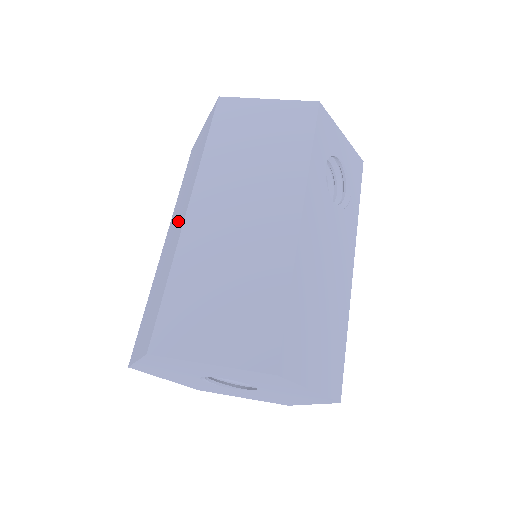
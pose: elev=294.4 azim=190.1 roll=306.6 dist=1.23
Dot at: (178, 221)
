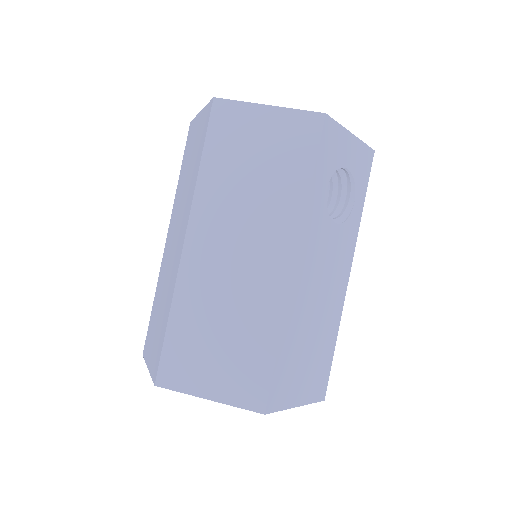
Dot at: (177, 238)
